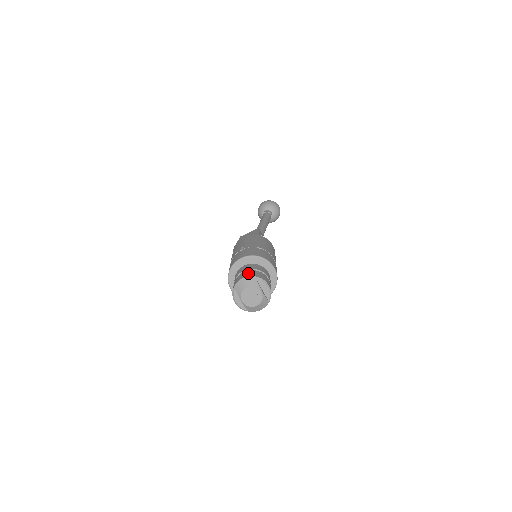
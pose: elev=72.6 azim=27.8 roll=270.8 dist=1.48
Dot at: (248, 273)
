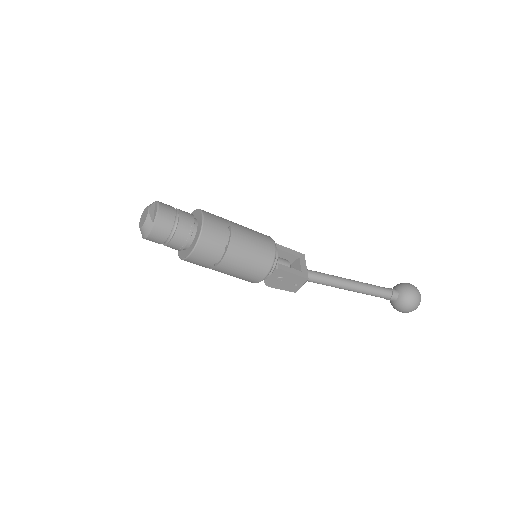
Dot at: occluded
